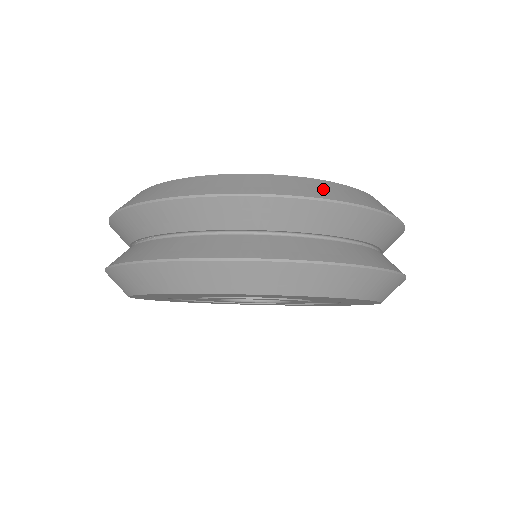
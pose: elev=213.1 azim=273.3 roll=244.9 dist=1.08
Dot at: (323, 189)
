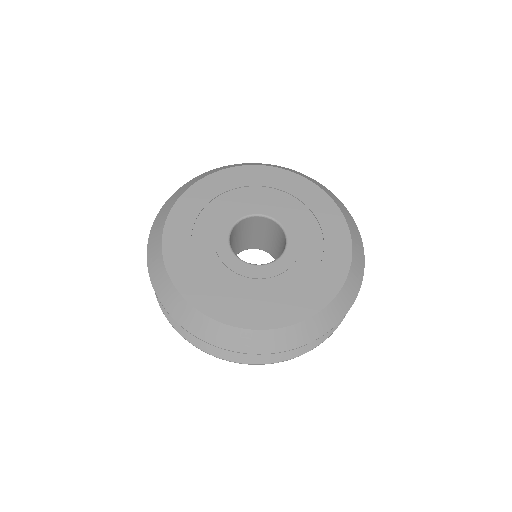
Dot at: (301, 335)
